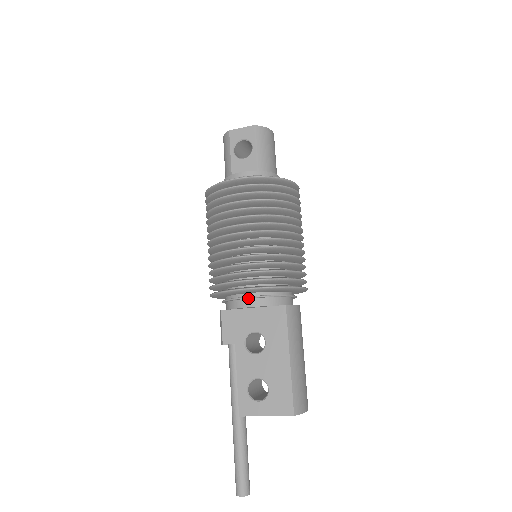
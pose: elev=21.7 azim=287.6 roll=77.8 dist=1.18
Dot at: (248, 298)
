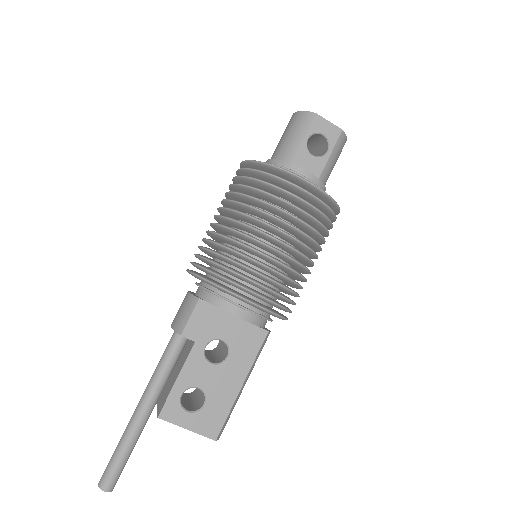
Dot at: (242, 308)
